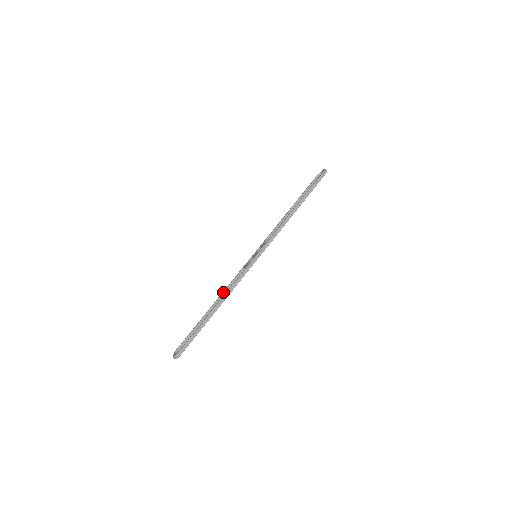
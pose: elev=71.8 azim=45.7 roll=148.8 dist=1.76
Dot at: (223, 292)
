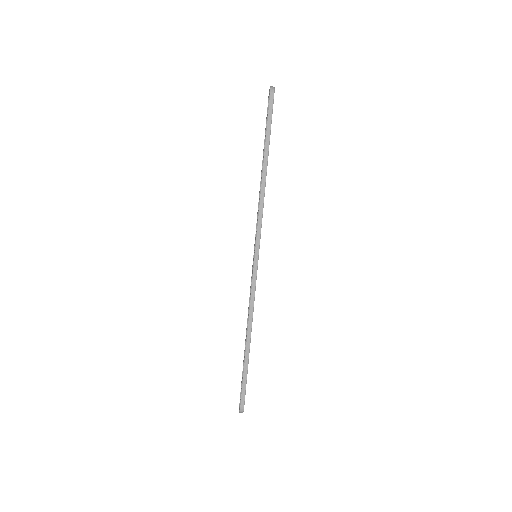
Dot at: occluded
